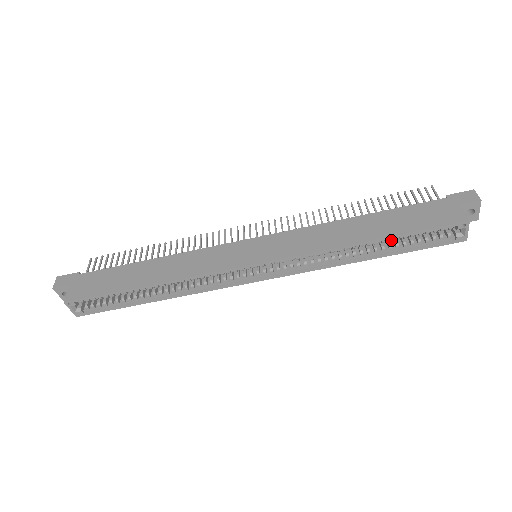
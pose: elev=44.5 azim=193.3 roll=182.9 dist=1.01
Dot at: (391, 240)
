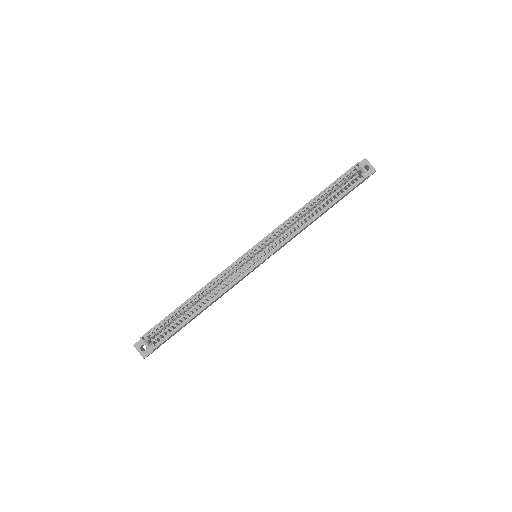
Dot at: (325, 196)
